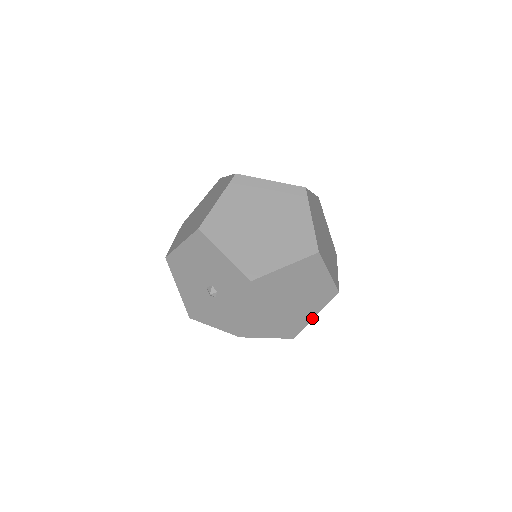
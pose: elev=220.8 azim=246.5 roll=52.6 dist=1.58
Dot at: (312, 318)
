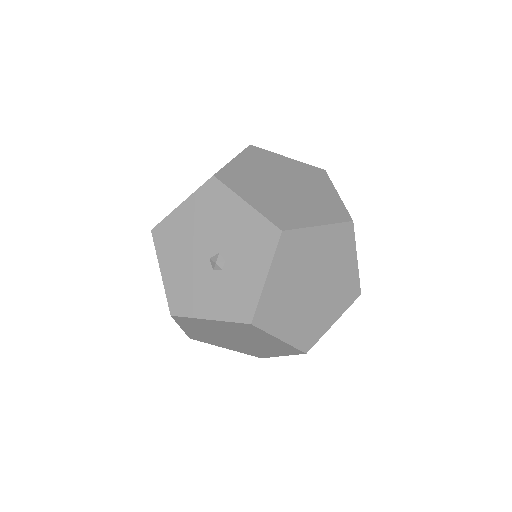
Dot at: (330, 326)
